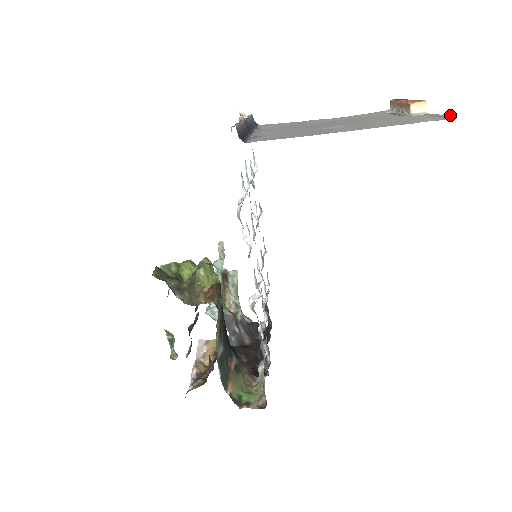
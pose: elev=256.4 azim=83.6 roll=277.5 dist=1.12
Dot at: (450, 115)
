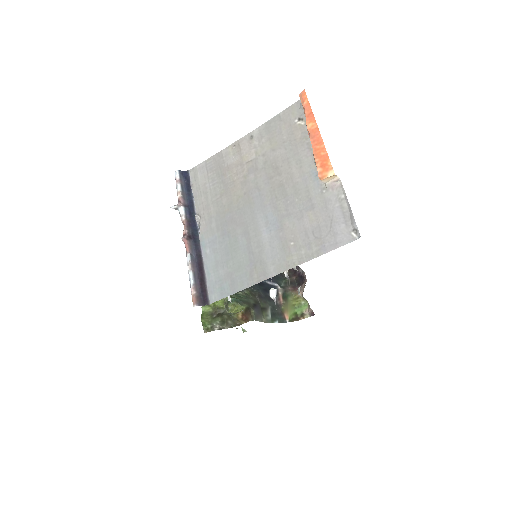
Dot at: (358, 233)
